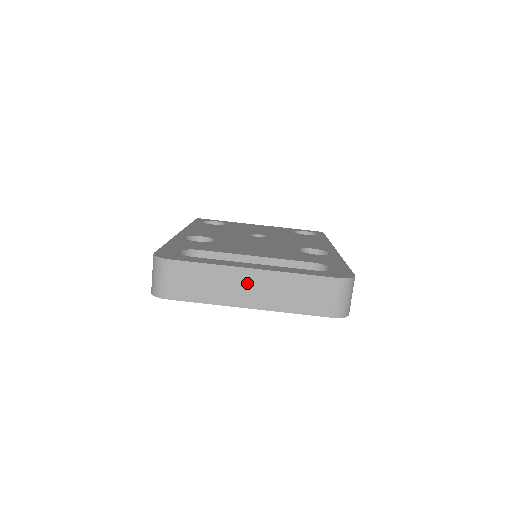
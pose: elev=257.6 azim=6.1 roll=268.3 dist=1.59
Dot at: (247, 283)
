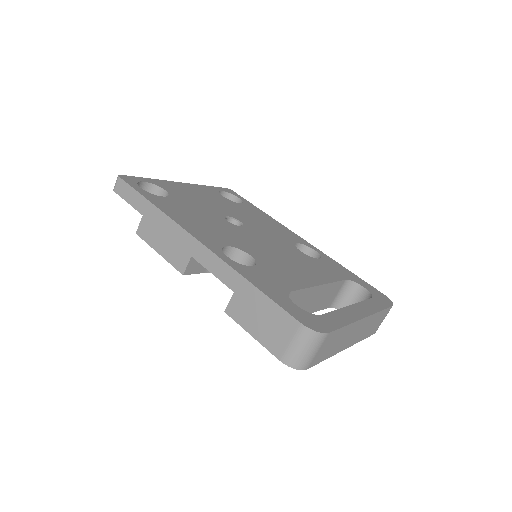
Dot at: (356, 330)
